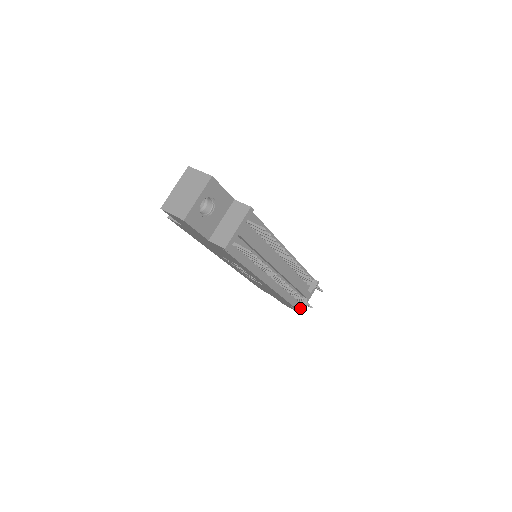
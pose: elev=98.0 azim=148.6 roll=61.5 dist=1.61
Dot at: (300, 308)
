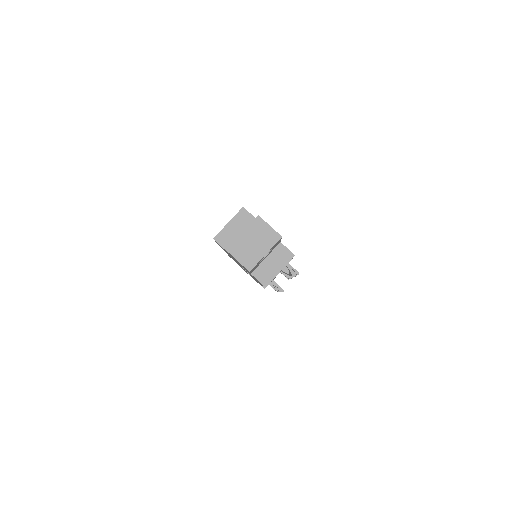
Dot at: occluded
